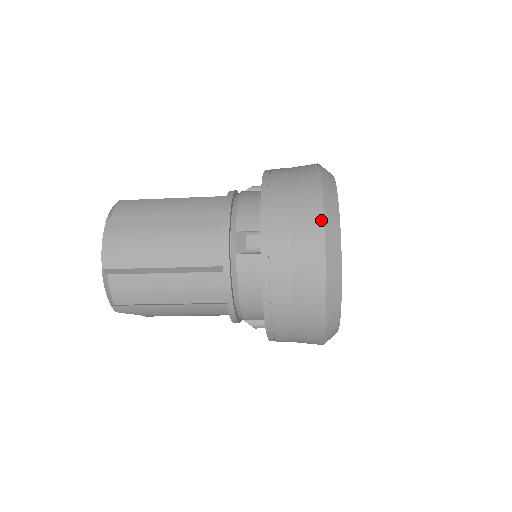
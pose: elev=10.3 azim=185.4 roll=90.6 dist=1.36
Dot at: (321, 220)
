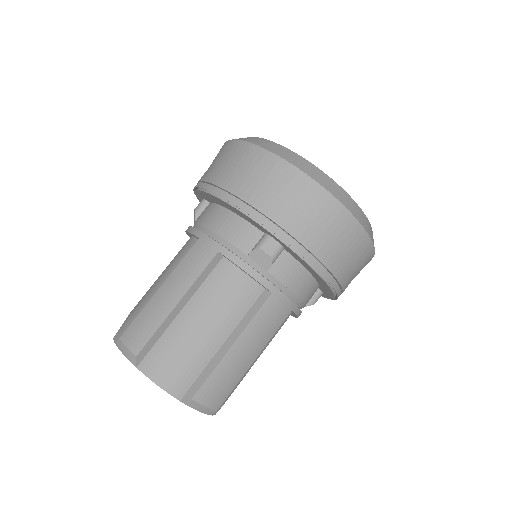
Dot at: (306, 178)
